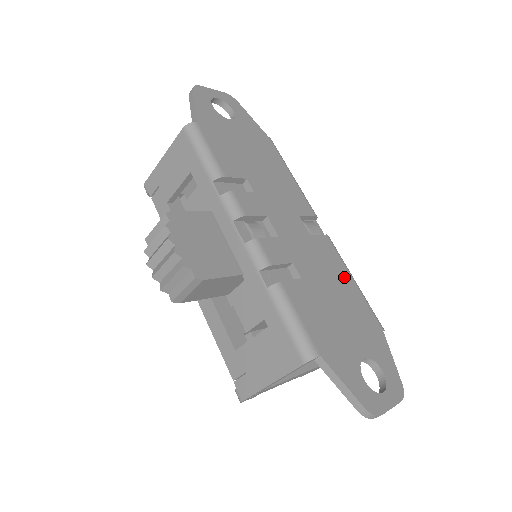
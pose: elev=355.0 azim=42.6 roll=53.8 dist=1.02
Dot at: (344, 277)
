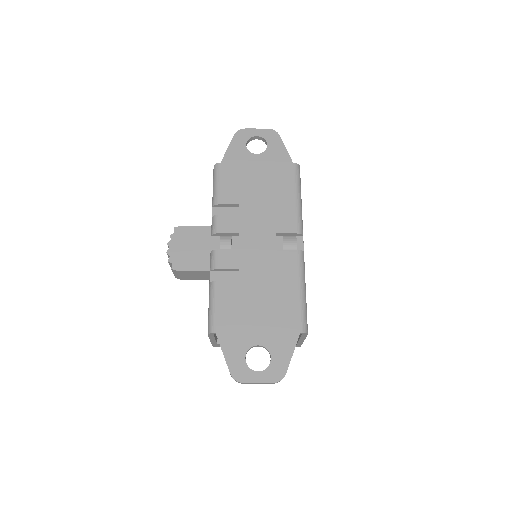
Dot at: (289, 285)
